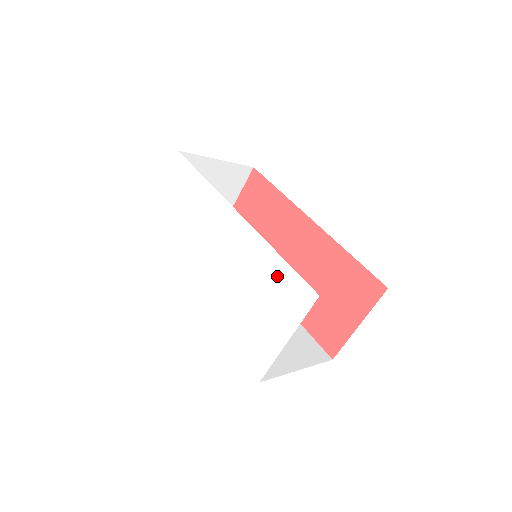
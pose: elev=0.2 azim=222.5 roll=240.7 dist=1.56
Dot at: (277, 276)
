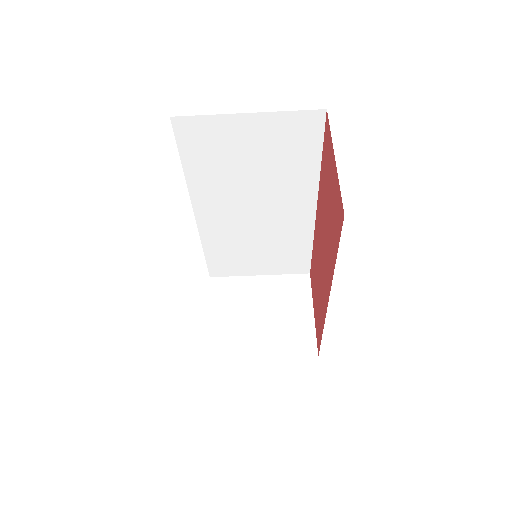
Dot at: occluded
